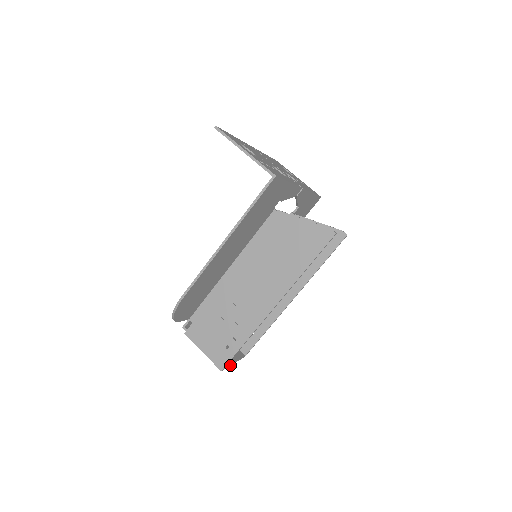
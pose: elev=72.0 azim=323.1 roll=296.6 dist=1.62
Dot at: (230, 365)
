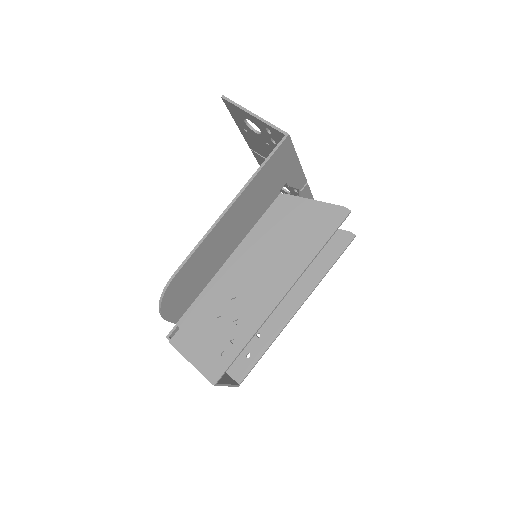
Dot at: (223, 385)
